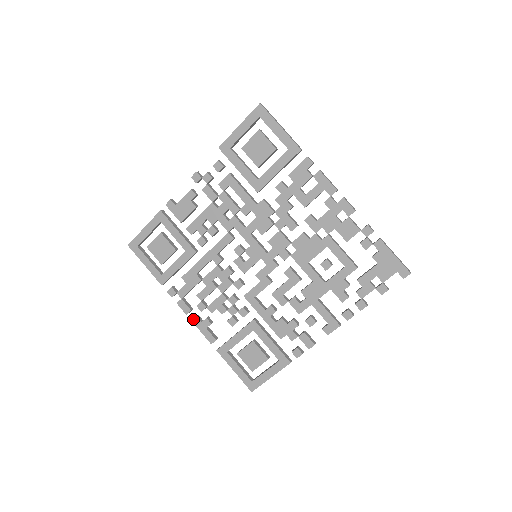
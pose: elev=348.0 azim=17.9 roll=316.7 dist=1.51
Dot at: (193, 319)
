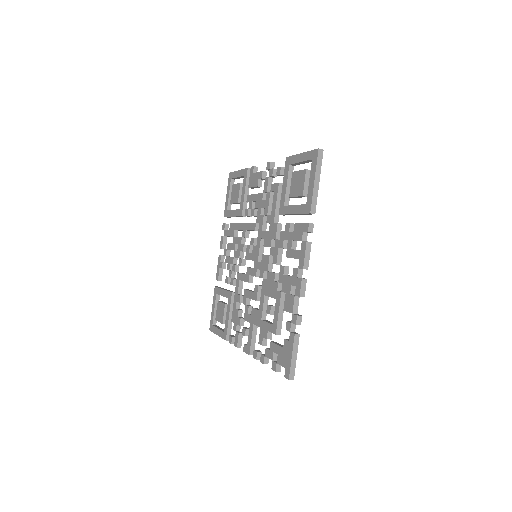
Dot at: (220, 255)
